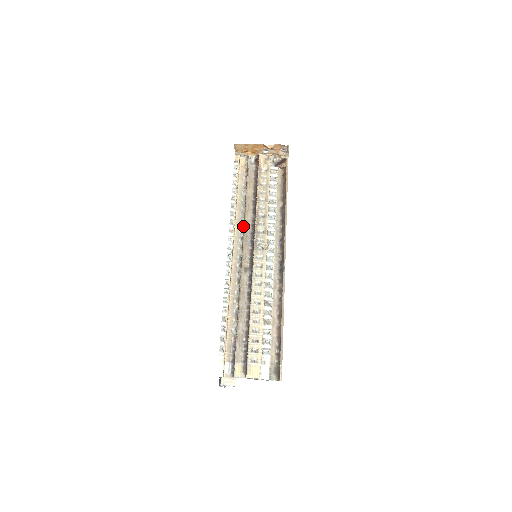
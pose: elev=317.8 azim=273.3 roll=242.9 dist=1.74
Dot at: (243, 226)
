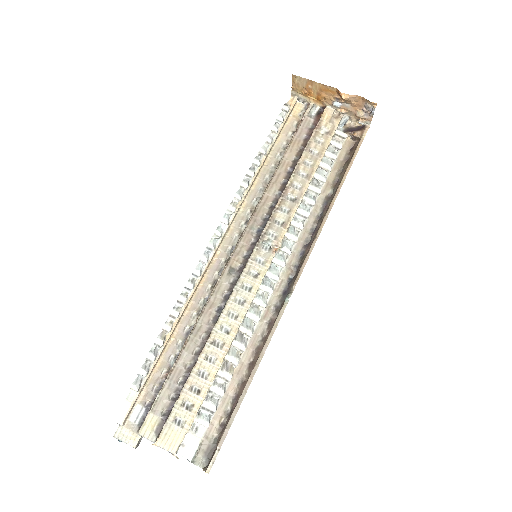
Dot at: (257, 203)
